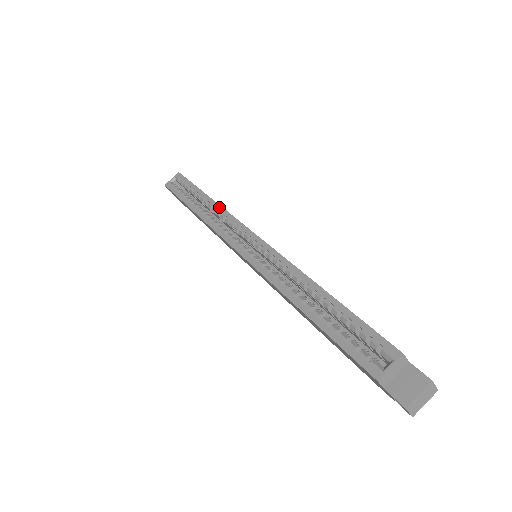
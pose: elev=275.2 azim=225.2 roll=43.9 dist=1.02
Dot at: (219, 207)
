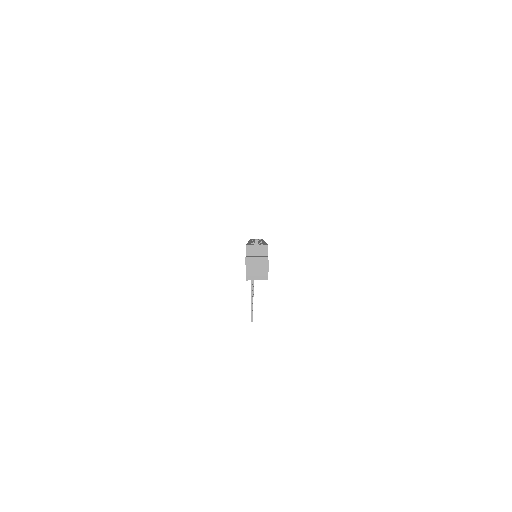
Dot at: occluded
